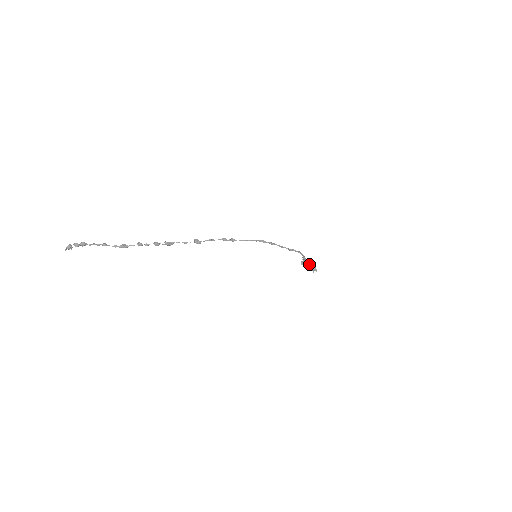
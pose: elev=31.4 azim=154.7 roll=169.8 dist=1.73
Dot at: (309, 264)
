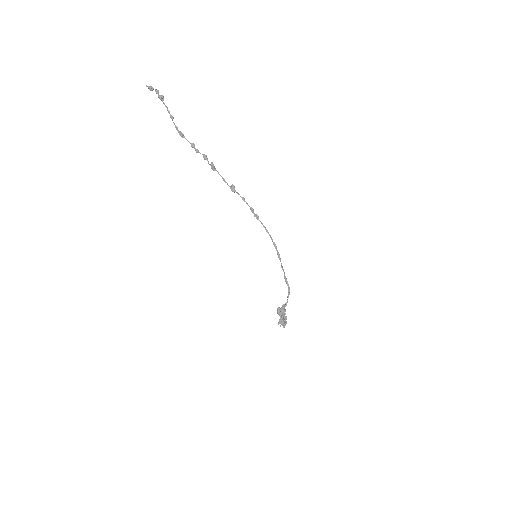
Dot at: (284, 314)
